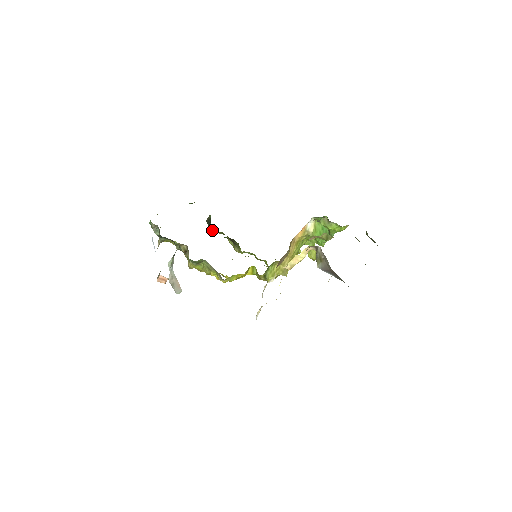
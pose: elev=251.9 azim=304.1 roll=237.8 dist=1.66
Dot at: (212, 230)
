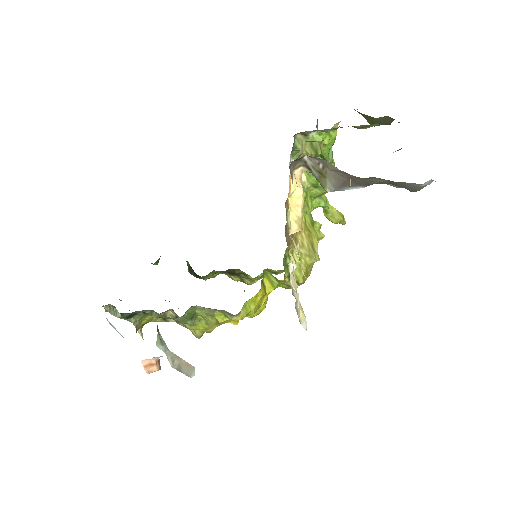
Dot at: (202, 278)
